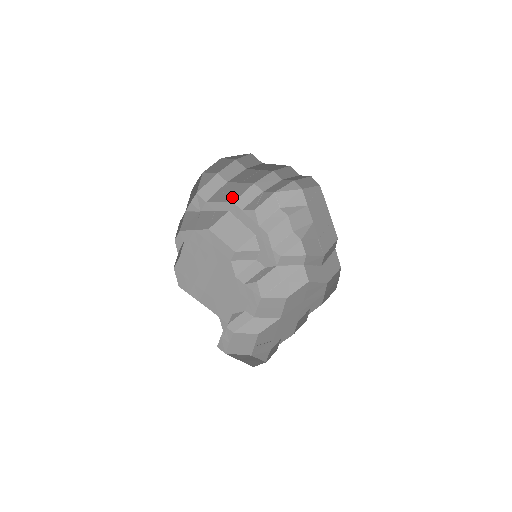
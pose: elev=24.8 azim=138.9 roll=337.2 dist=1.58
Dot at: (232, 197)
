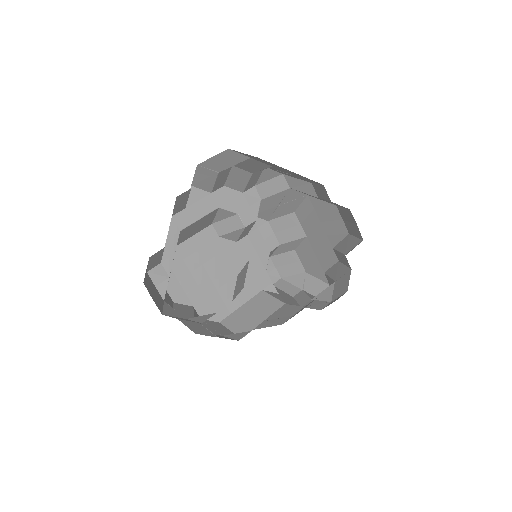
Dot at: occluded
